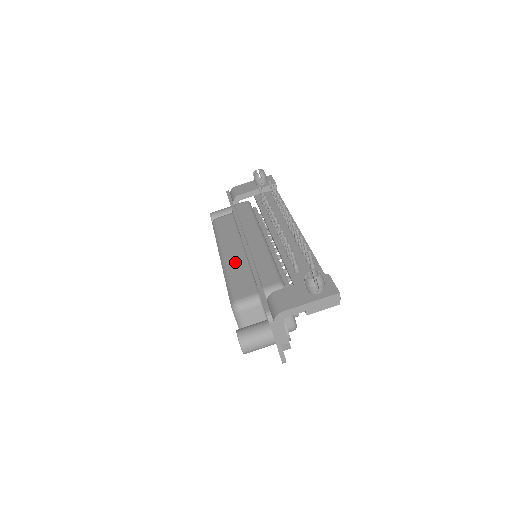
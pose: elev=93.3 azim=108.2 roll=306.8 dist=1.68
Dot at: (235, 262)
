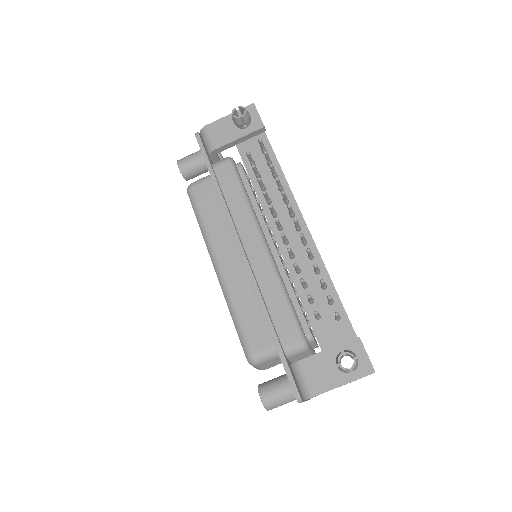
Dot at: (237, 285)
